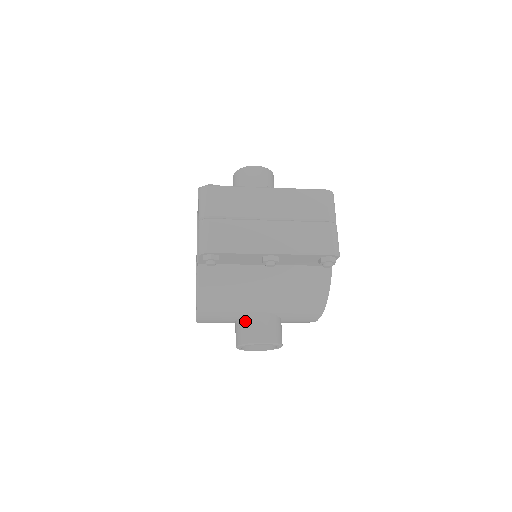
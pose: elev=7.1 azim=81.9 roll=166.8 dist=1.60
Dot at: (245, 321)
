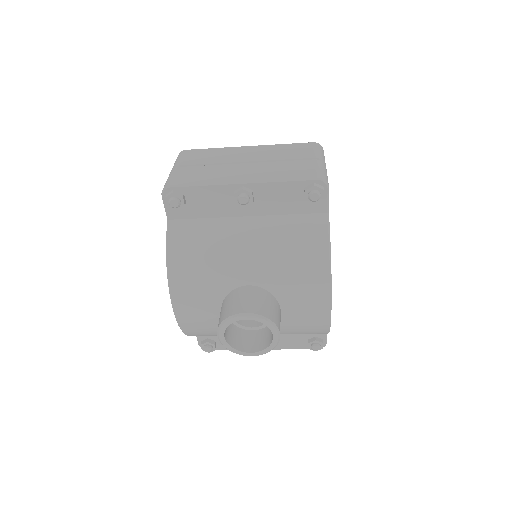
Dot at: (228, 298)
